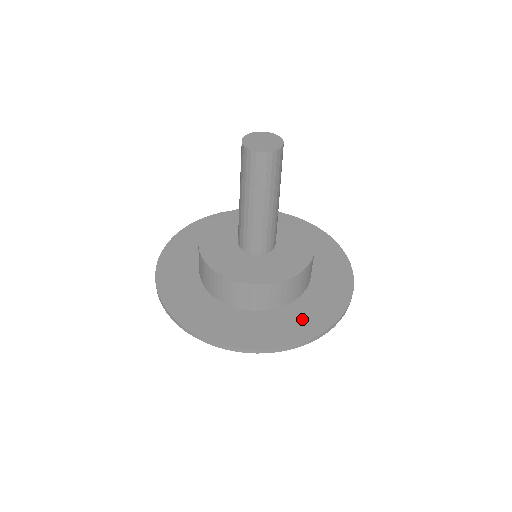
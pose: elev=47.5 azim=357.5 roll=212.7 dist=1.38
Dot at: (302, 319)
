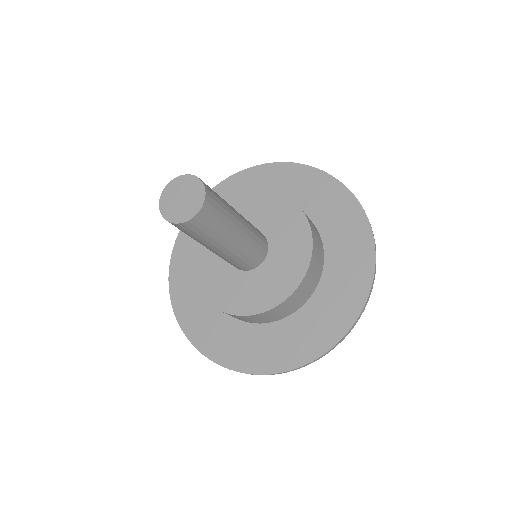
Dot at: (345, 283)
